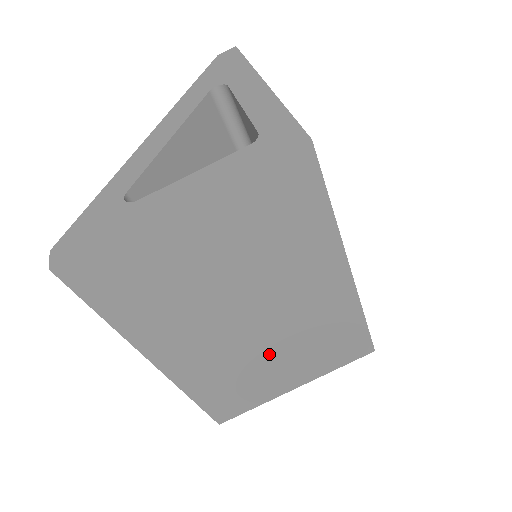
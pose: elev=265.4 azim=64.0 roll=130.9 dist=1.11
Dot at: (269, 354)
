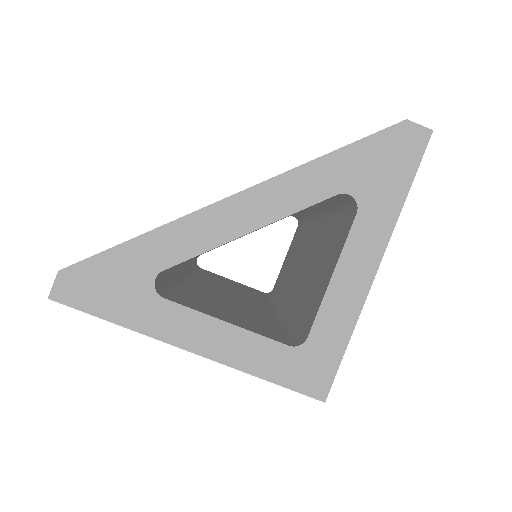
Dot at: occluded
